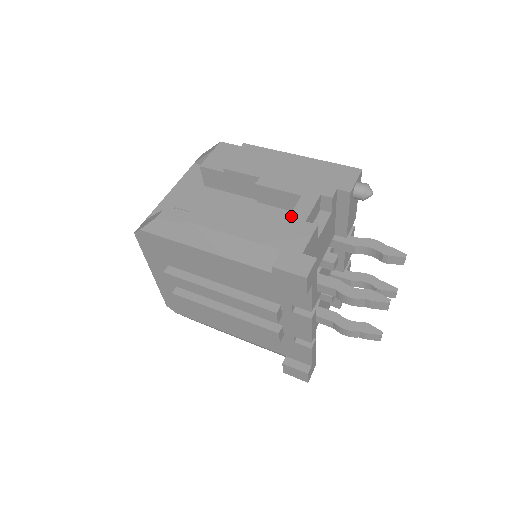
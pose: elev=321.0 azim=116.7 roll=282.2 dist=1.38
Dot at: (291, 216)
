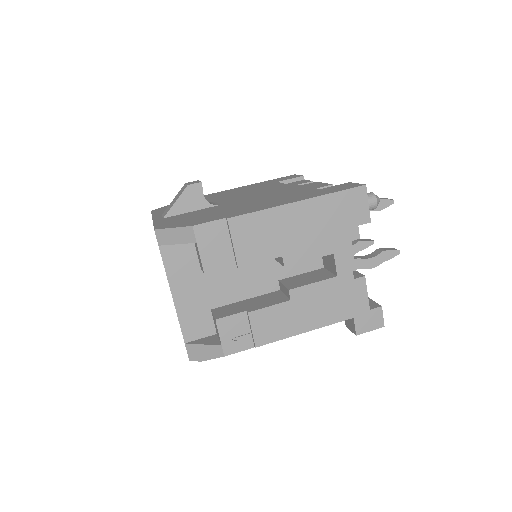
Dot at: (340, 282)
